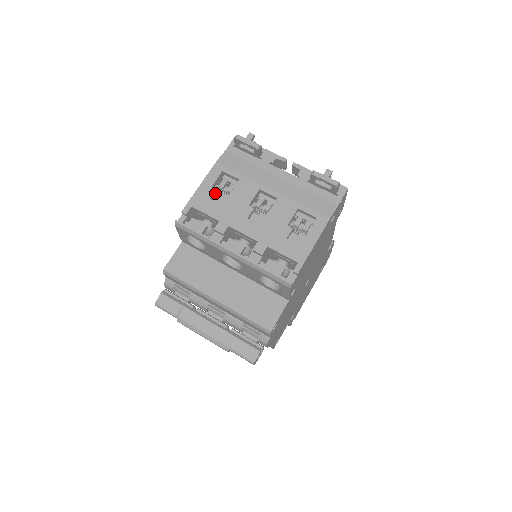
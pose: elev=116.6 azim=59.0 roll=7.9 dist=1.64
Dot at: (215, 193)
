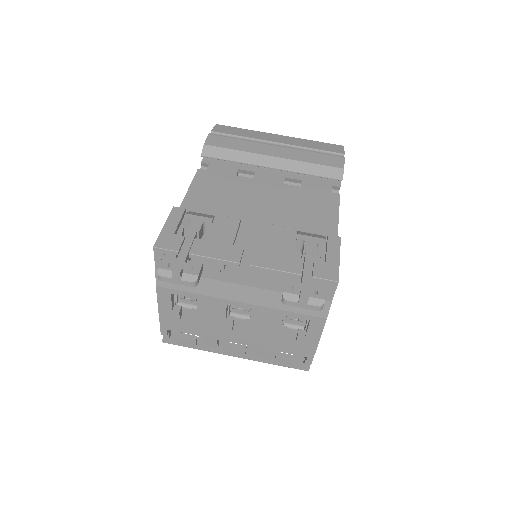
Dot at: (180, 310)
